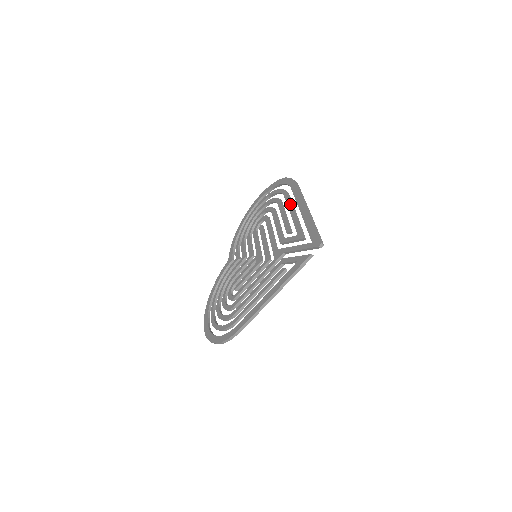
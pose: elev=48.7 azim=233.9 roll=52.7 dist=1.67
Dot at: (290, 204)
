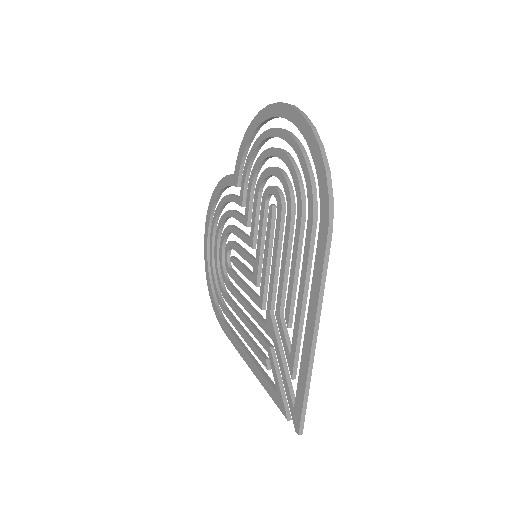
Dot at: (304, 271)
